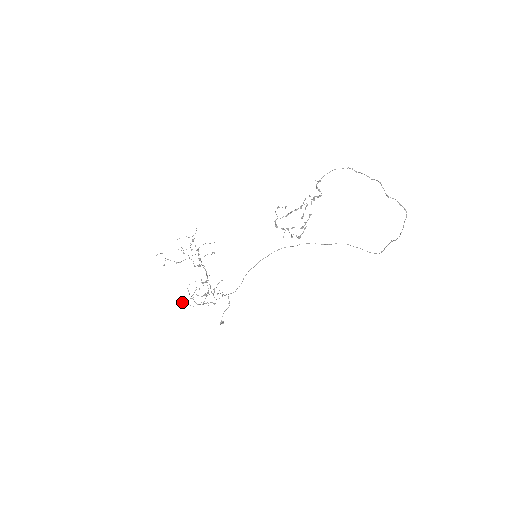
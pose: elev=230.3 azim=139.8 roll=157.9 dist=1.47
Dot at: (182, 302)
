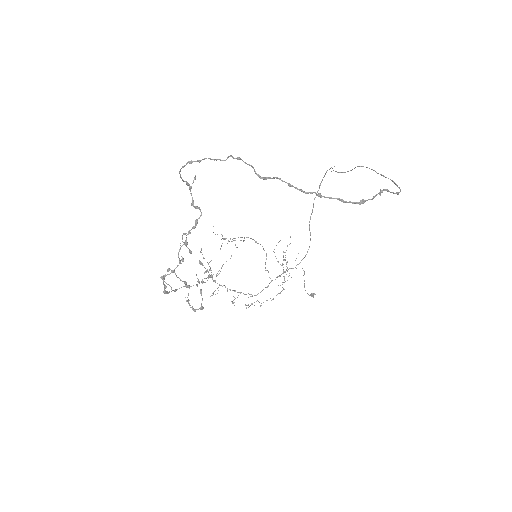
Dot at: occluded
